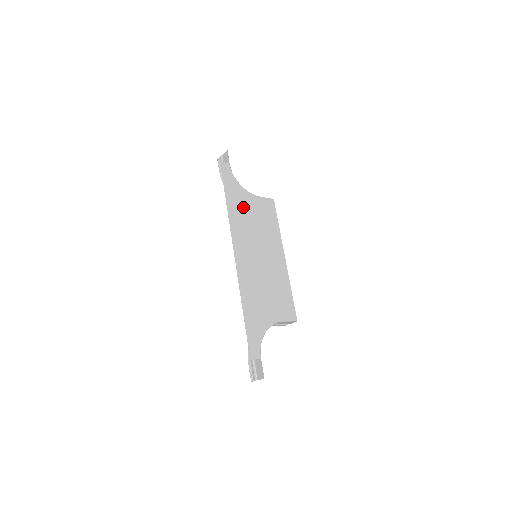
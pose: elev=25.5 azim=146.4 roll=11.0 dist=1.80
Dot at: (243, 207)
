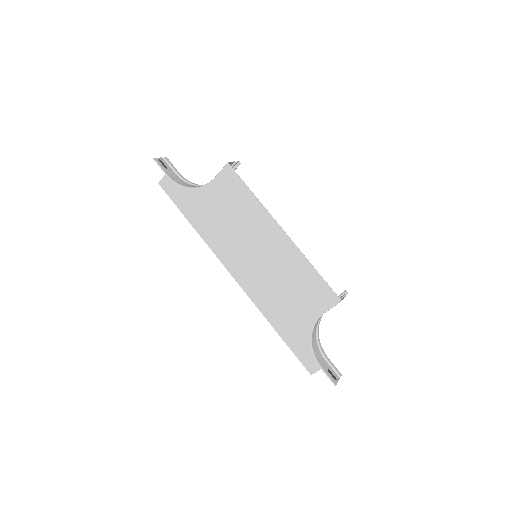
Dot at: (208, 213)
